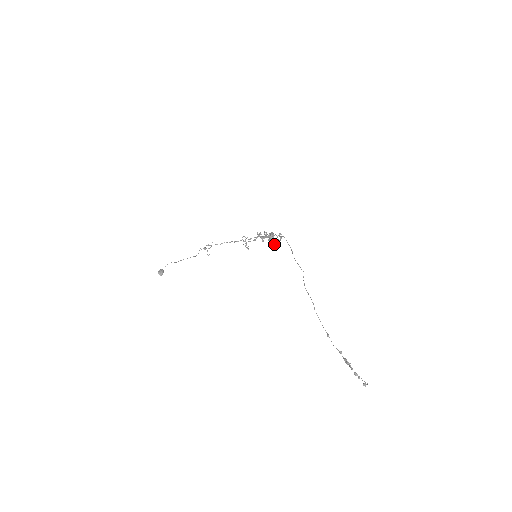
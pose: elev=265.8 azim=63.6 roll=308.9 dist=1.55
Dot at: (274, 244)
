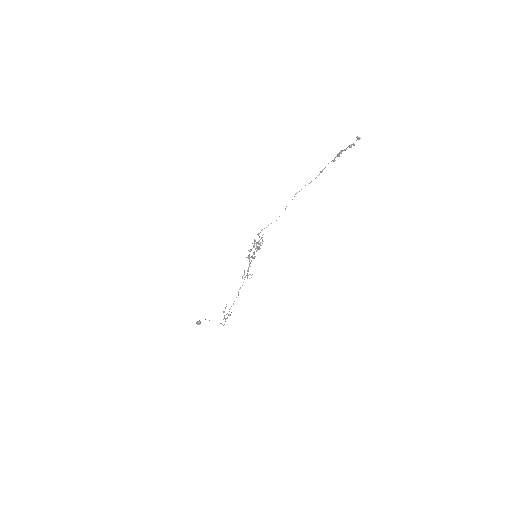
Dot at: occluded
